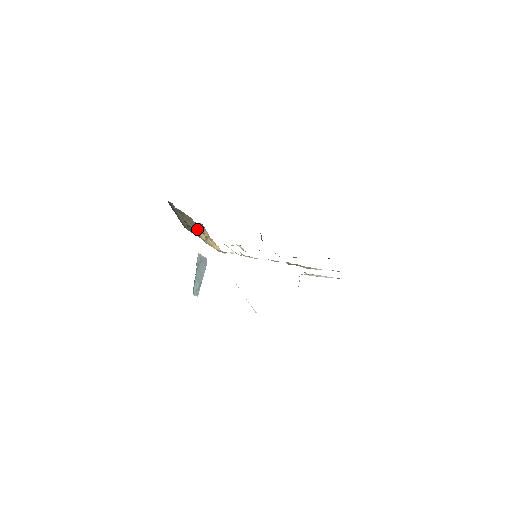
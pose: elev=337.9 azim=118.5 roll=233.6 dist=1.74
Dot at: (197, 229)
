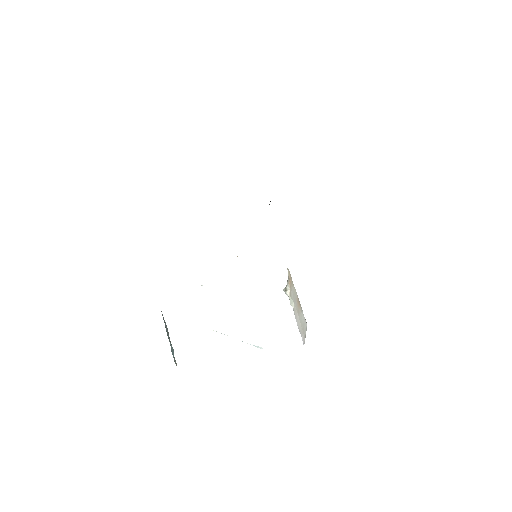
Dot at: occluded
